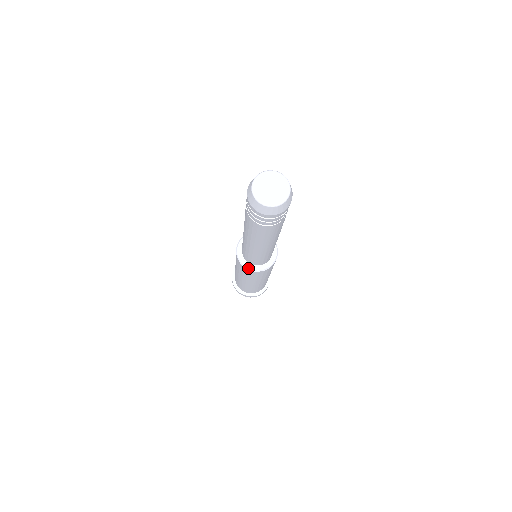
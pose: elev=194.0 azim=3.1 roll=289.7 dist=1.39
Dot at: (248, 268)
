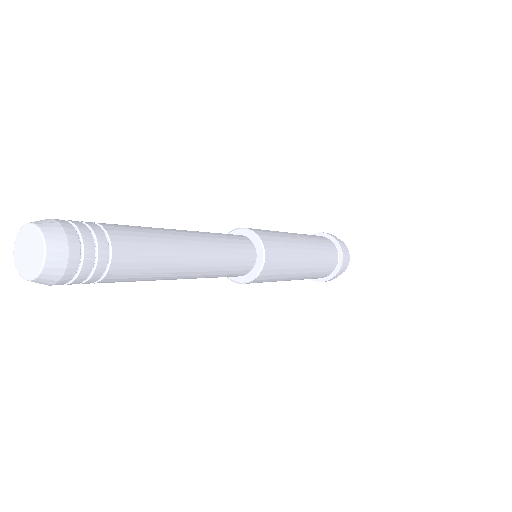
Dot at: occluded
